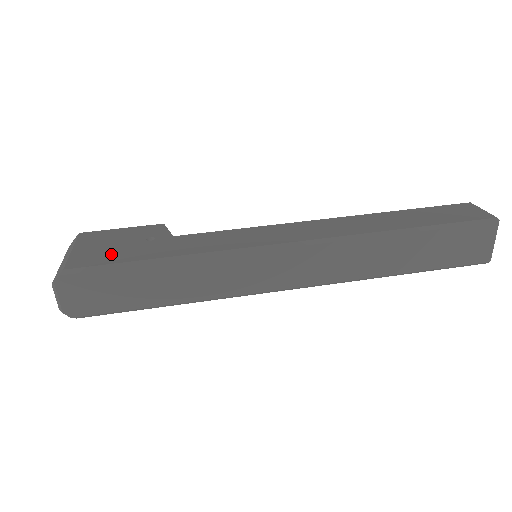
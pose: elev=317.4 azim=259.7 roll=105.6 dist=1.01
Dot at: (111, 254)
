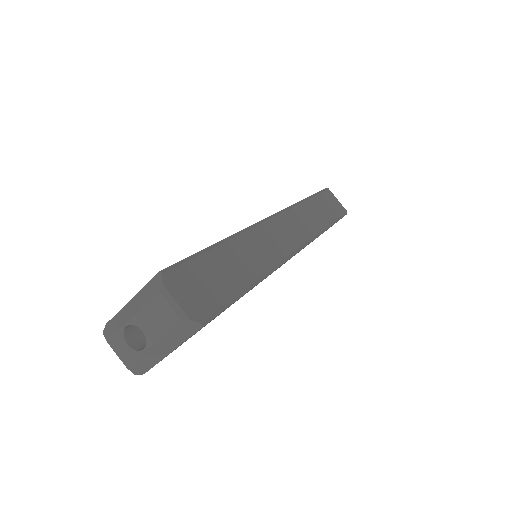
Dot at: occluded
